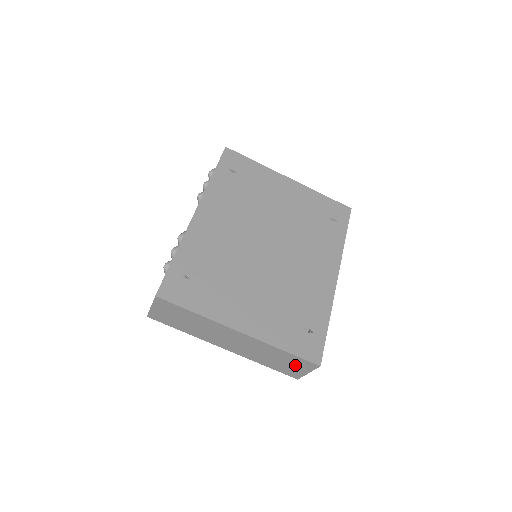
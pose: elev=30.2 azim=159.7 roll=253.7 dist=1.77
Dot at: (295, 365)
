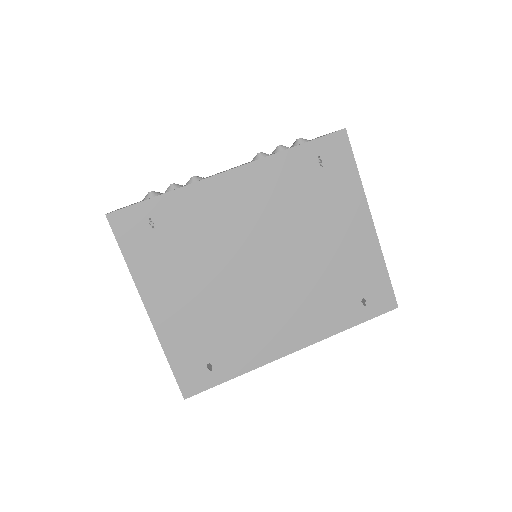
Dot at: occluded
